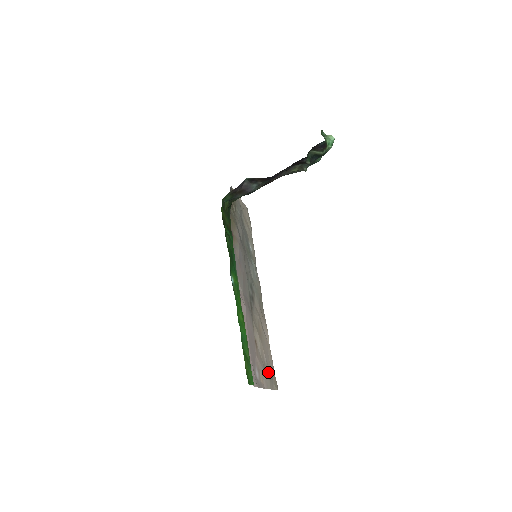
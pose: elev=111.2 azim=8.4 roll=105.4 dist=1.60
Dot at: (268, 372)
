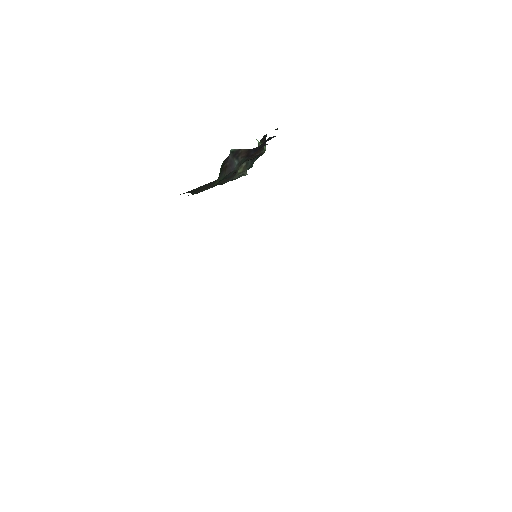
Dot at: occluded
